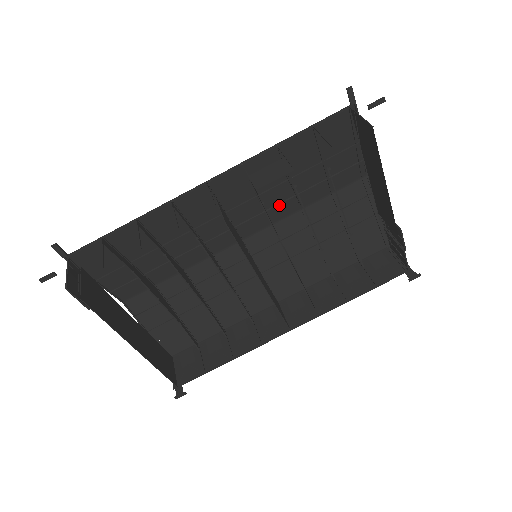
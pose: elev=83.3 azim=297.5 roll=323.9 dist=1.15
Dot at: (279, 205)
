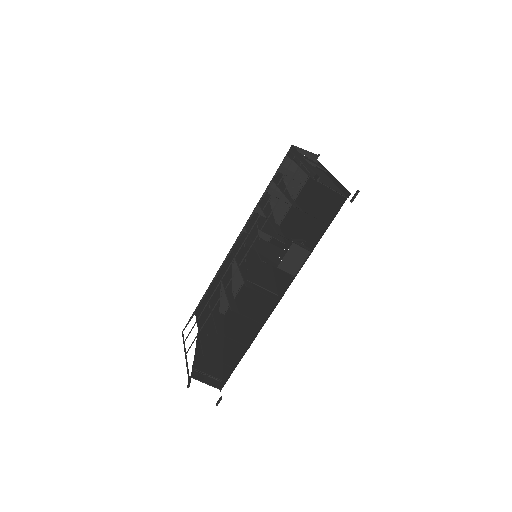
Dot at: occluded
